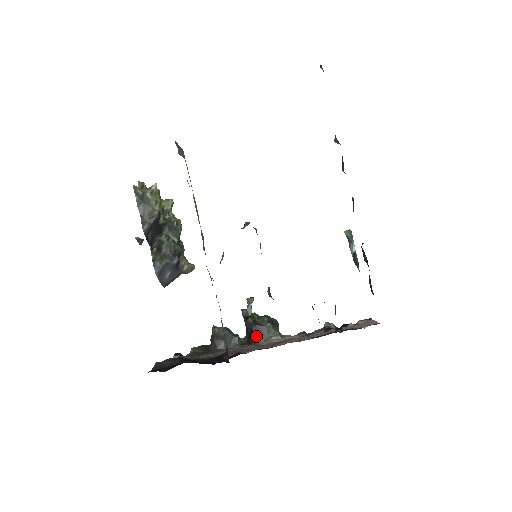
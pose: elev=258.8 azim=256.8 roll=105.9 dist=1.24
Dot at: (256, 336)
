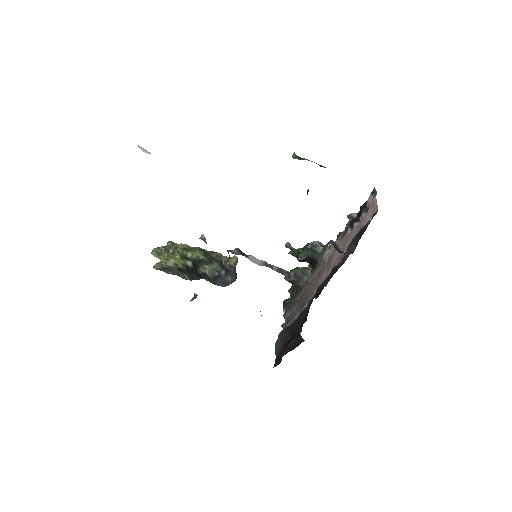
Dot at: (314, 262)
